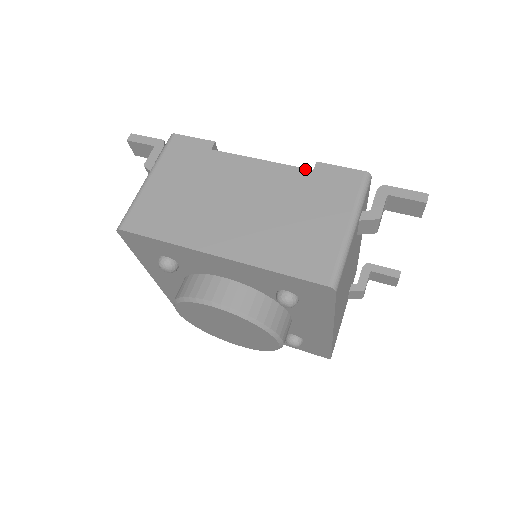
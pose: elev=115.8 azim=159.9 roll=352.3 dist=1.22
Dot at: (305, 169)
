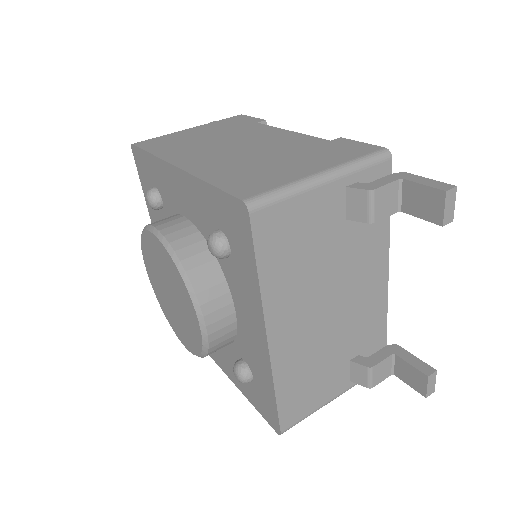
Dot at: (323, 139)
